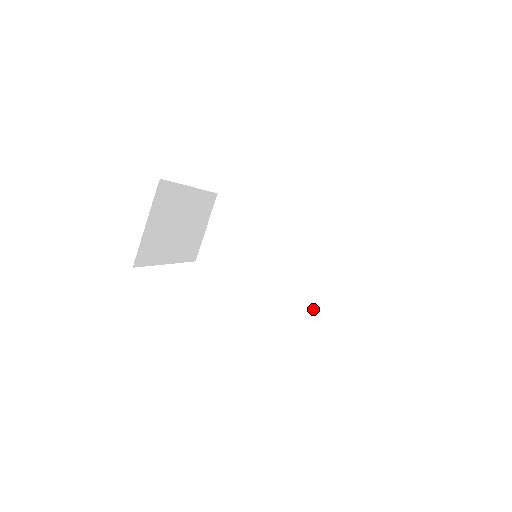
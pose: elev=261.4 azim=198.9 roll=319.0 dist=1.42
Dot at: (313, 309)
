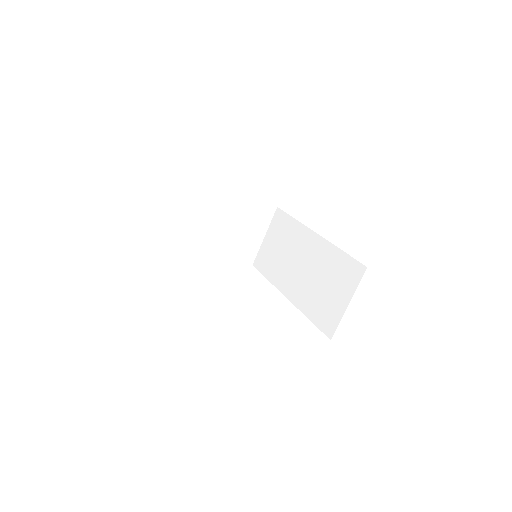
Dot at: (317, 325)
